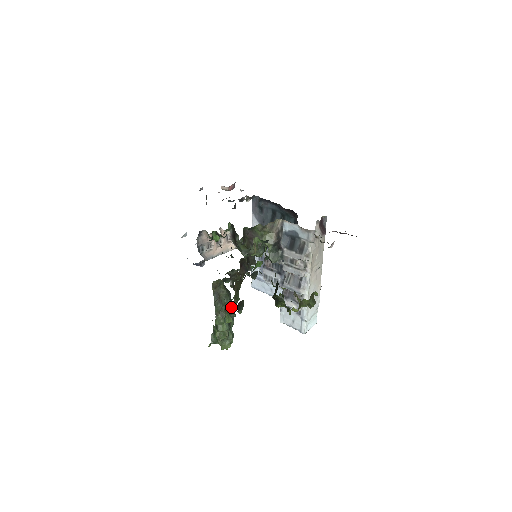
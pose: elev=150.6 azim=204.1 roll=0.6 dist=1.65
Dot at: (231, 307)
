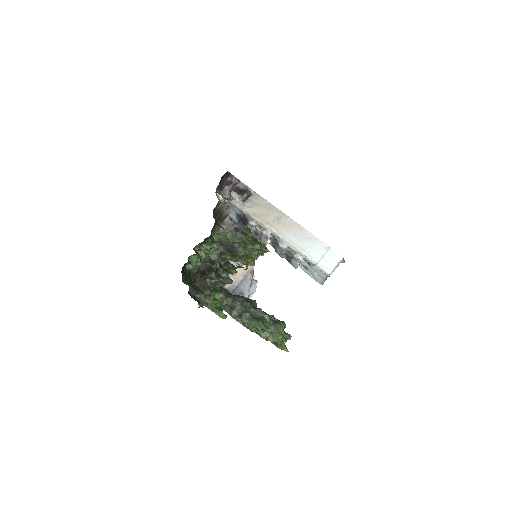
Dot at: (210, 304)
